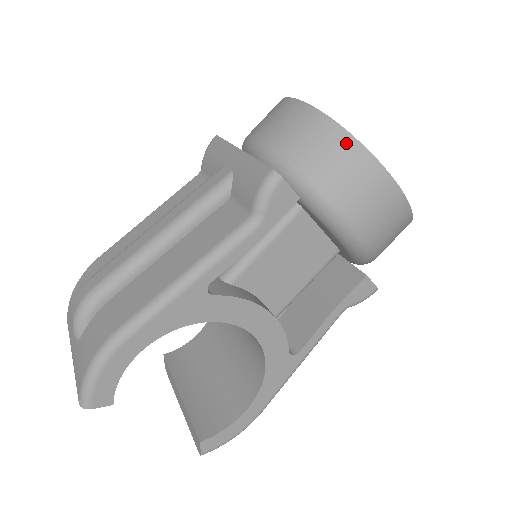
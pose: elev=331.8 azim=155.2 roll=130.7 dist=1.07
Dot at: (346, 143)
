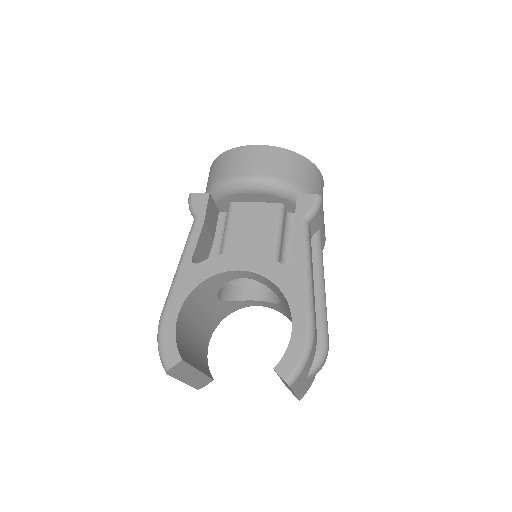
Dot at: (217, 161)
